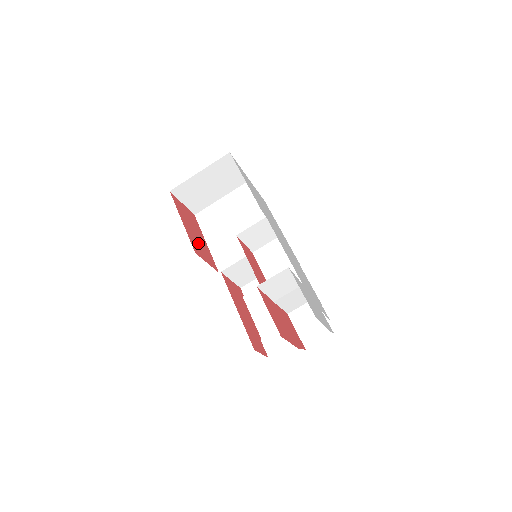
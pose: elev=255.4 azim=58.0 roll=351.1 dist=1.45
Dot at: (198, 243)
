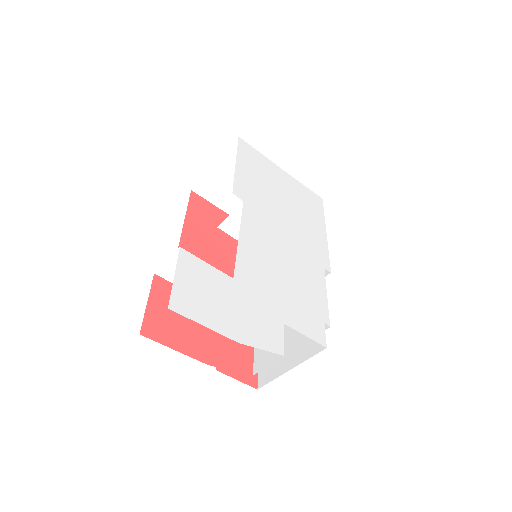
Dot at: (203, 243)
